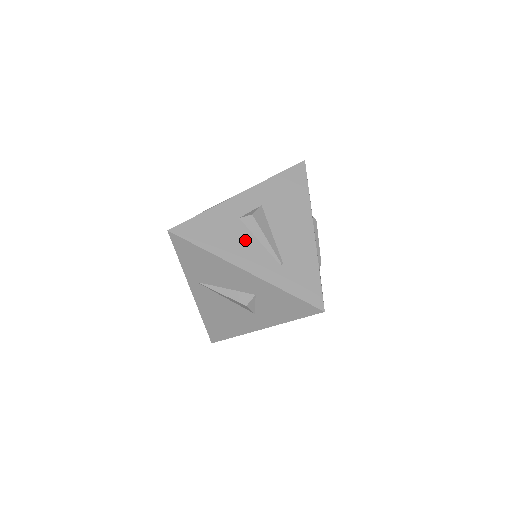
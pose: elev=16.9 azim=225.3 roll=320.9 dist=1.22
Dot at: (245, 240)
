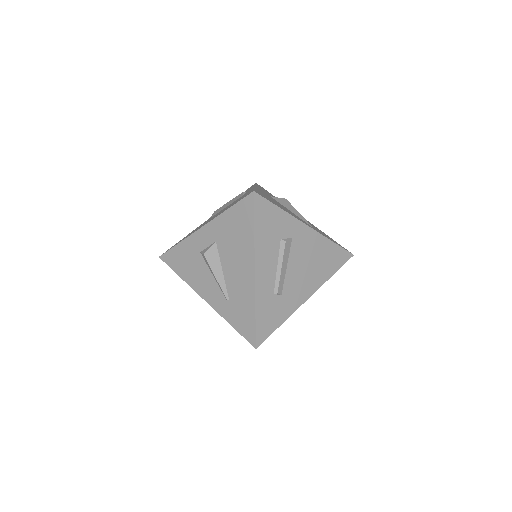
Dot at: (204, 273)
